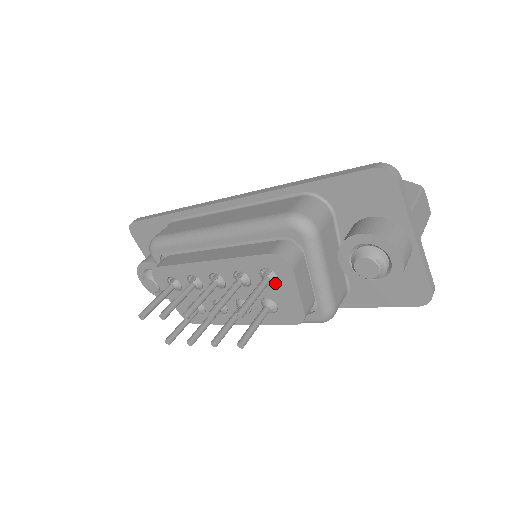
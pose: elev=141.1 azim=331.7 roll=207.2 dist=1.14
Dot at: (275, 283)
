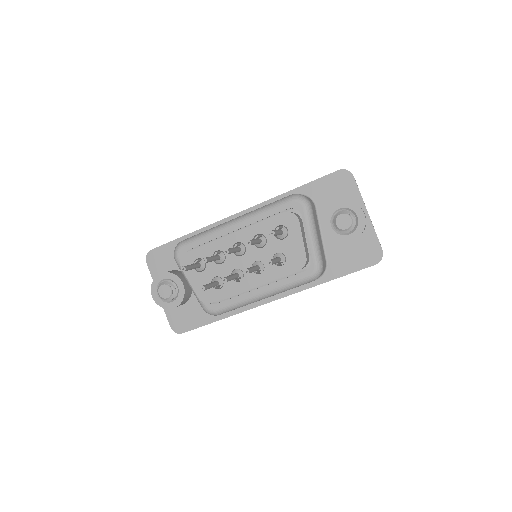
Dot at: (285, 237)
